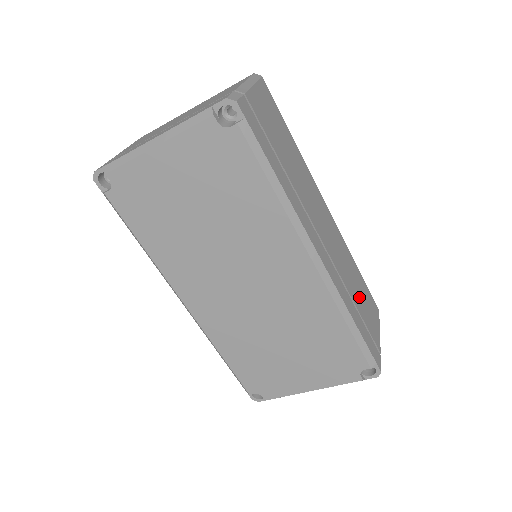
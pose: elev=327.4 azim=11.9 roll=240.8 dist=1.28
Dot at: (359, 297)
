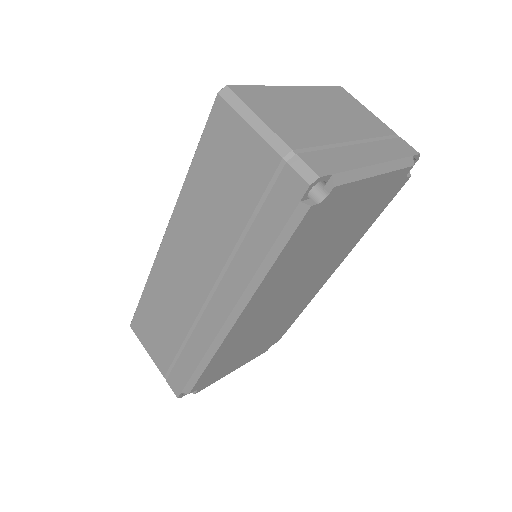
Dot at: occluded
